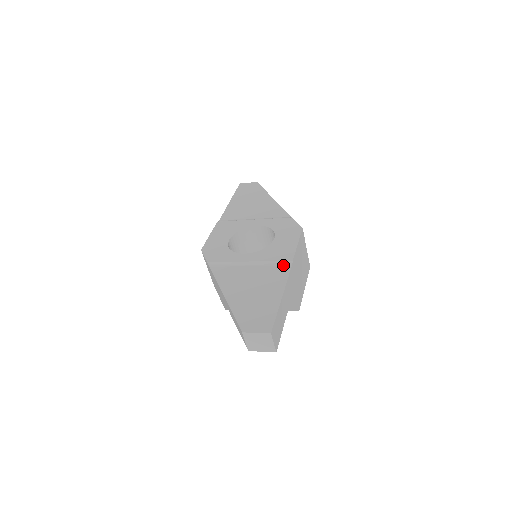
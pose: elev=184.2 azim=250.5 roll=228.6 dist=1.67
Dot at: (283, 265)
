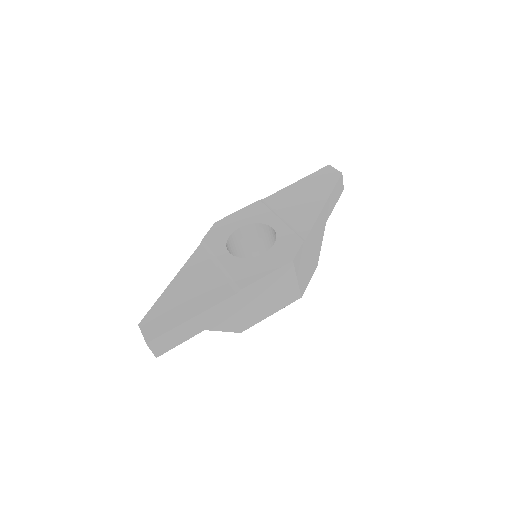
Dot at: (232, 288)
